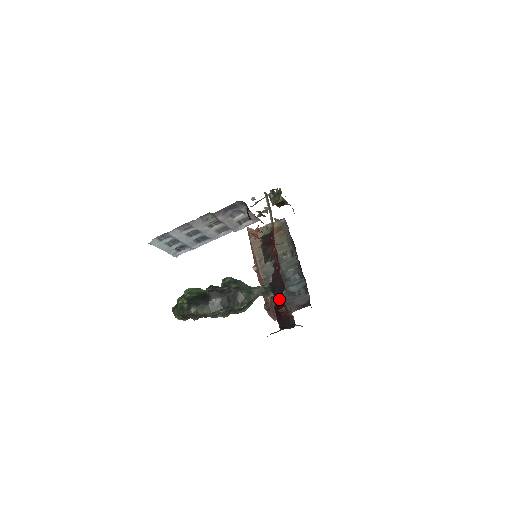
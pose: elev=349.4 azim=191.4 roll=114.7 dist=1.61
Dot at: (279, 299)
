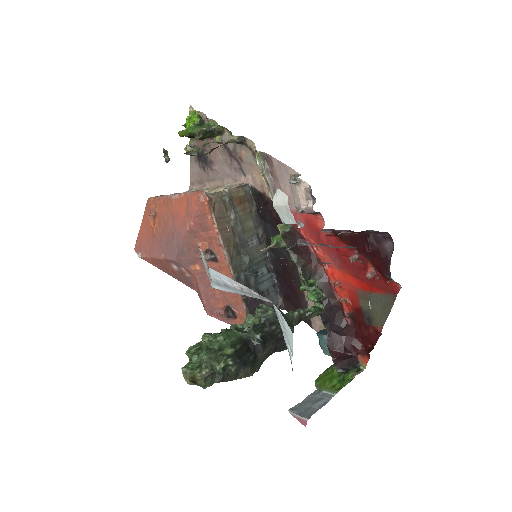
Dot at: (338, 336)
